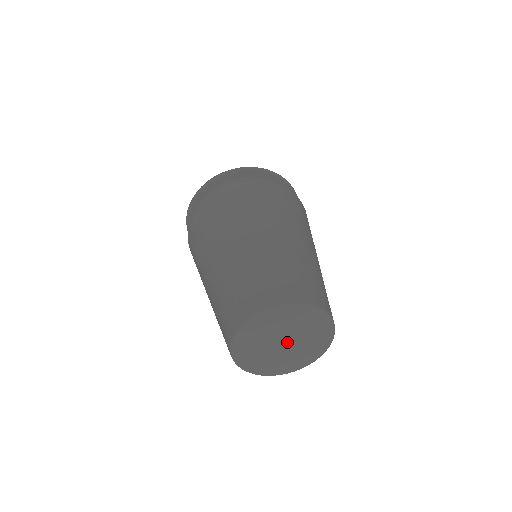
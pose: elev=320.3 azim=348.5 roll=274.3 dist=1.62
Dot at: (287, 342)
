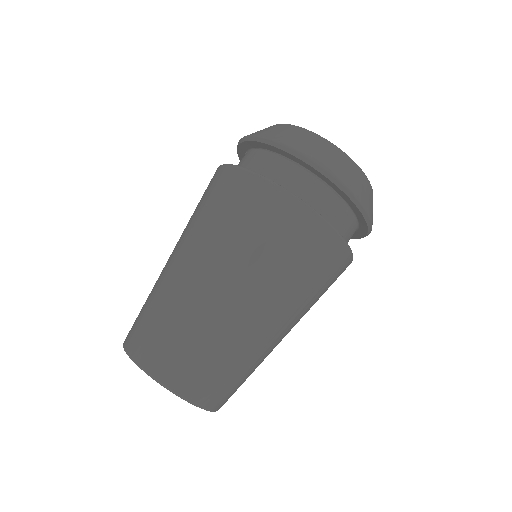
Dot at: occluded
